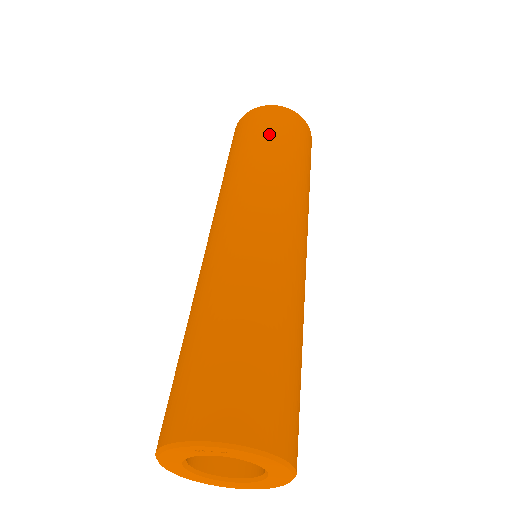
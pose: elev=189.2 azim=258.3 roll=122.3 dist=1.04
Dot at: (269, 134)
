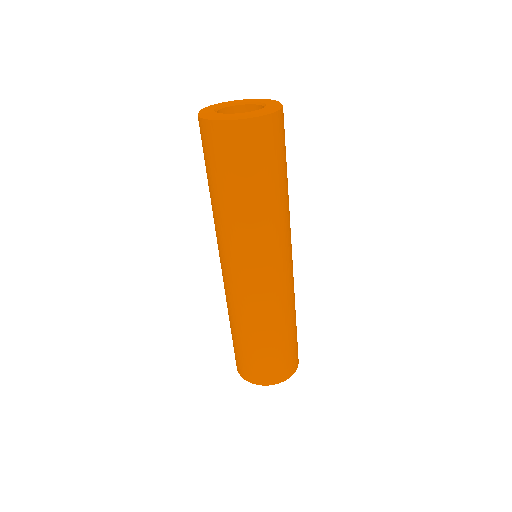
Dot at: (210, 171)
